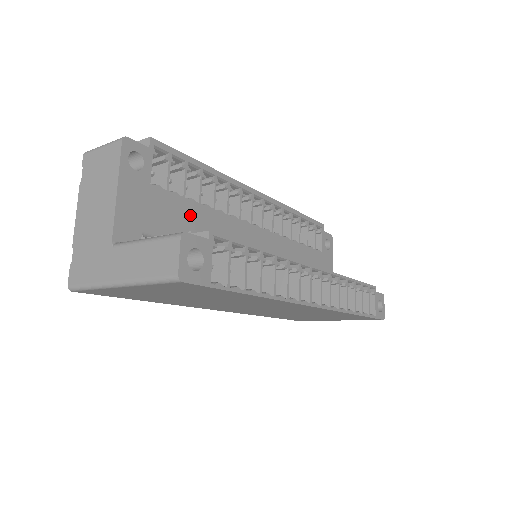
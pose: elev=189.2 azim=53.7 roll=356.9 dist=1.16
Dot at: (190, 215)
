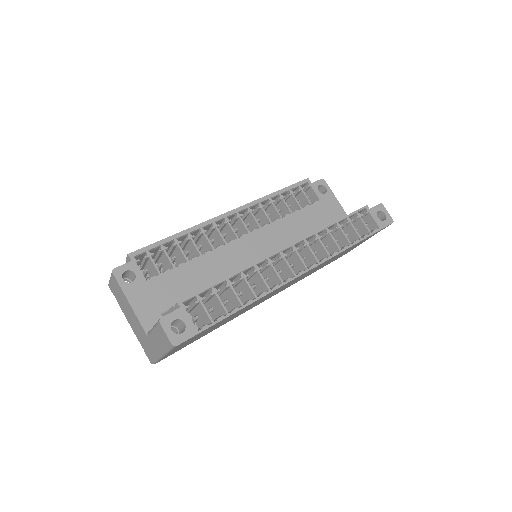
Dot at: (186, 275)
